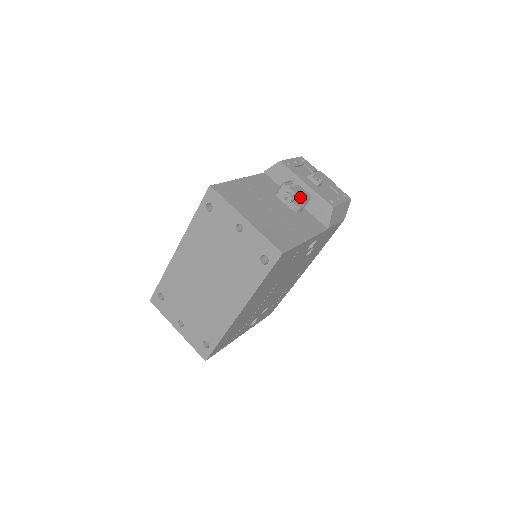
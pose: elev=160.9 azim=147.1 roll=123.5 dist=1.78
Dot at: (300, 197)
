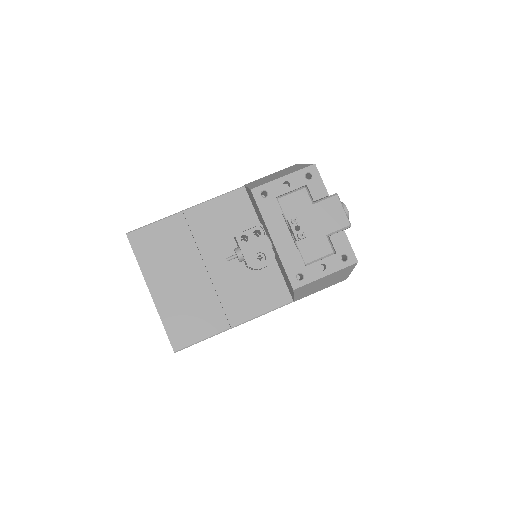
Dot at: (248, 264)
